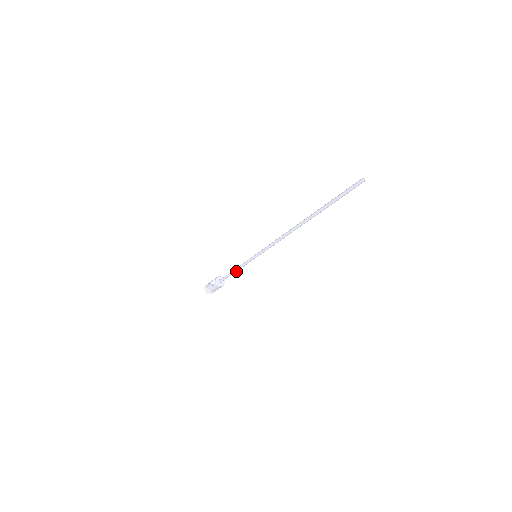
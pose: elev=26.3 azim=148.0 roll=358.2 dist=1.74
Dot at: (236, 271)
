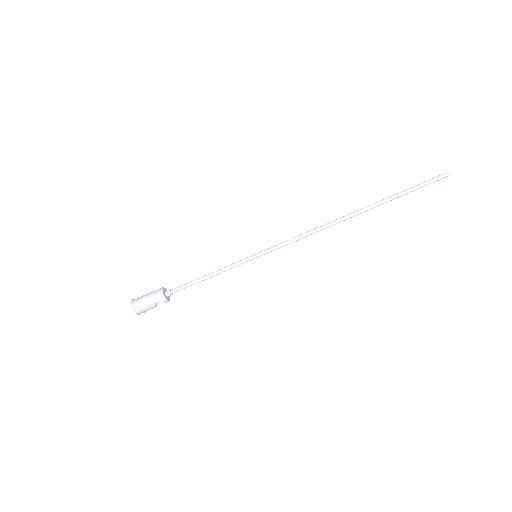
Dot at: (207, 276)
